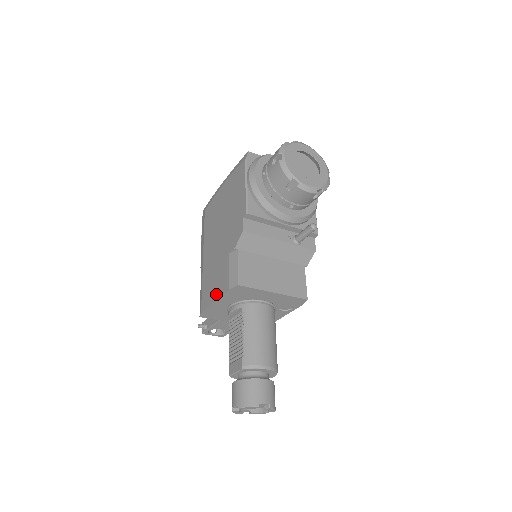
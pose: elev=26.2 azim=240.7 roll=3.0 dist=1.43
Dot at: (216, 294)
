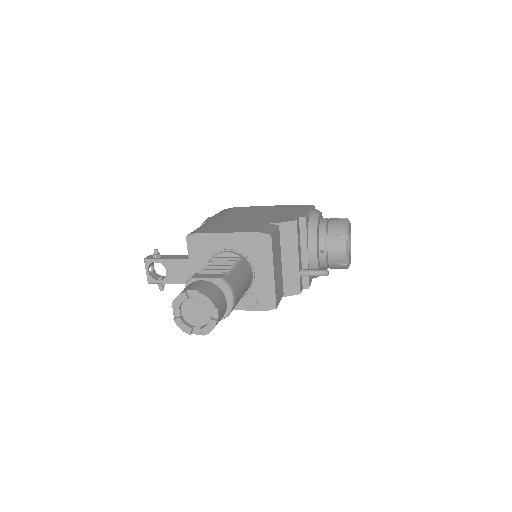
Dot at: (234, 230)
